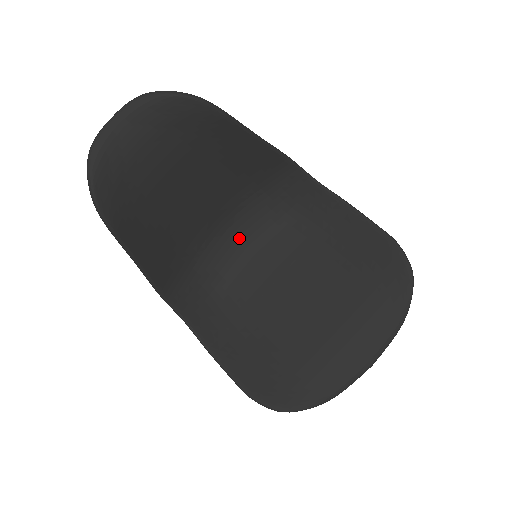
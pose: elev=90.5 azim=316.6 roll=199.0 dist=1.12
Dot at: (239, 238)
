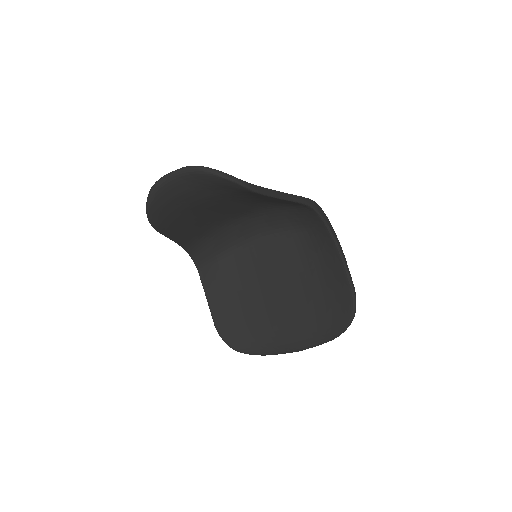
Dot at: (257, 225)
